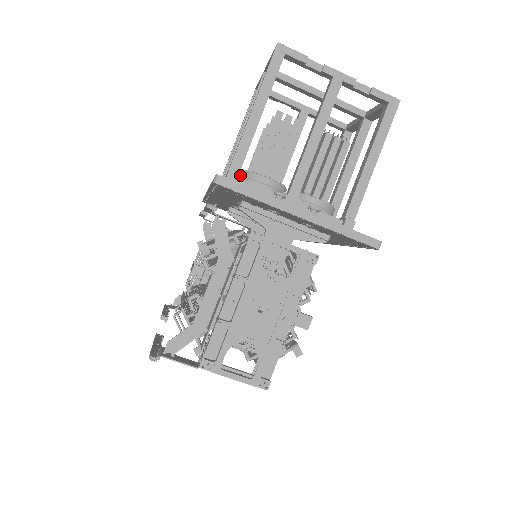
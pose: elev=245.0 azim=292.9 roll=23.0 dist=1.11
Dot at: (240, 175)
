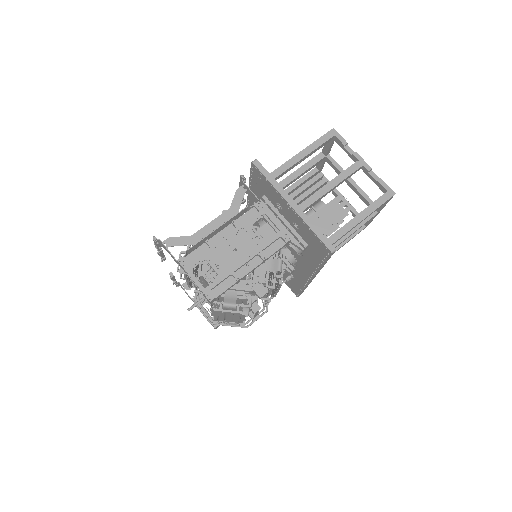
Dot at: occluded
